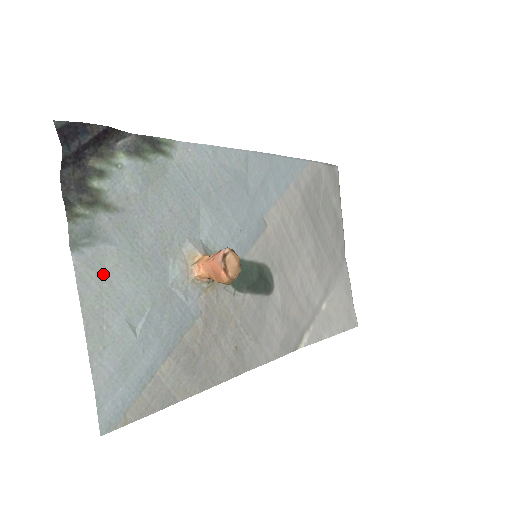
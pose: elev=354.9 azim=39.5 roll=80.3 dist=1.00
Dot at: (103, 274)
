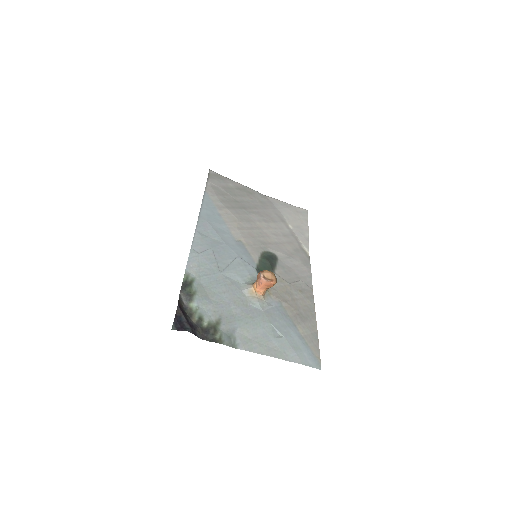
Dot at: (251, 339)
